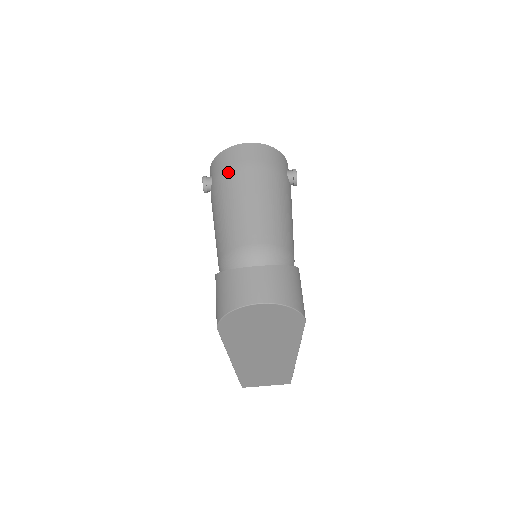
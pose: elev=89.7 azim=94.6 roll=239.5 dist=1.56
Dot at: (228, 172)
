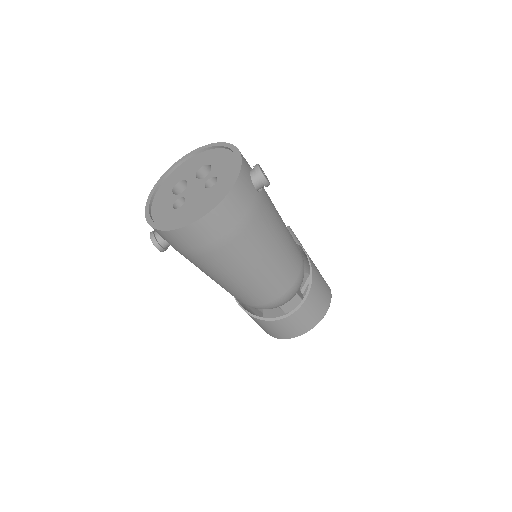
Dot at: (200, 256)
